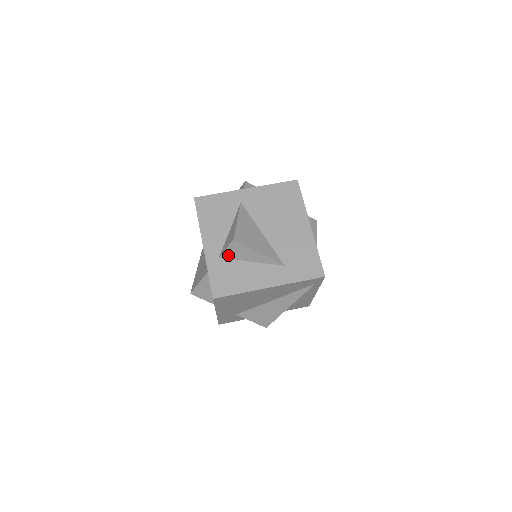
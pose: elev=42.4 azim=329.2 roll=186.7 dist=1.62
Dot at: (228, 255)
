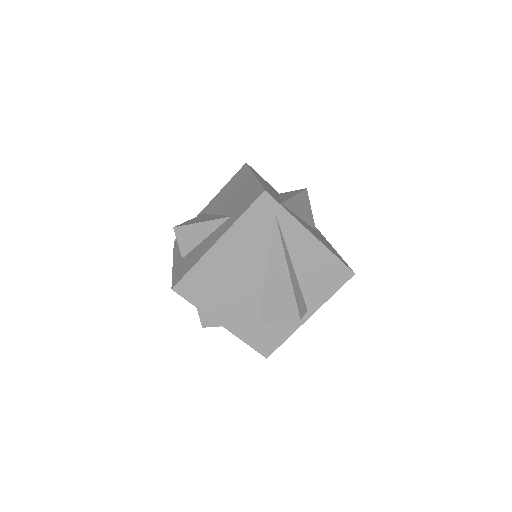
Dot at: (185, 249)
